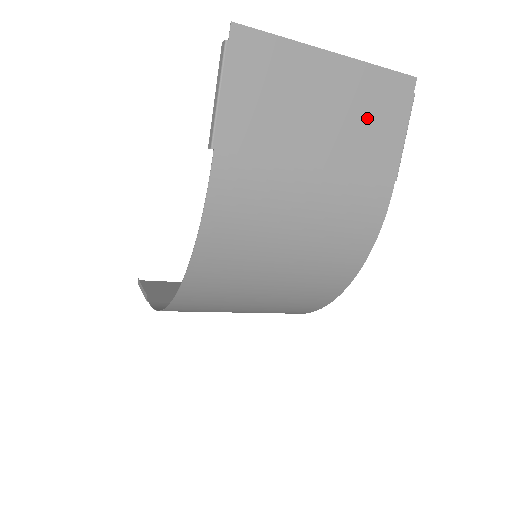
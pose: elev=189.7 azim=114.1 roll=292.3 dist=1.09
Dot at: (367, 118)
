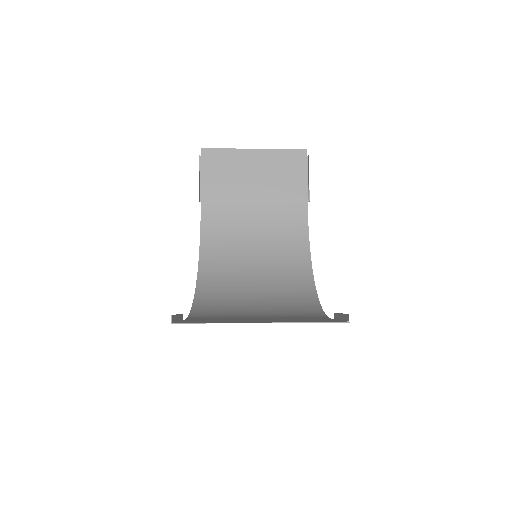
Dot at: occluded
